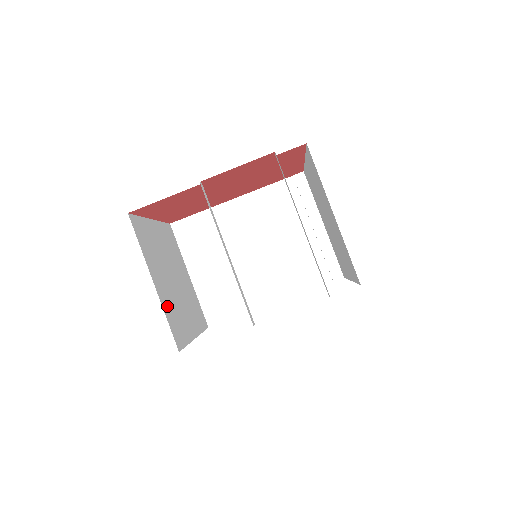
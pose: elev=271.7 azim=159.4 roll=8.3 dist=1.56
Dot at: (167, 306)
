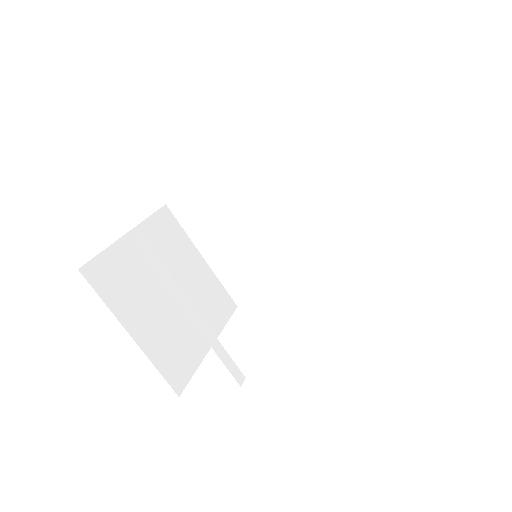
Dot at: (158, 348)
